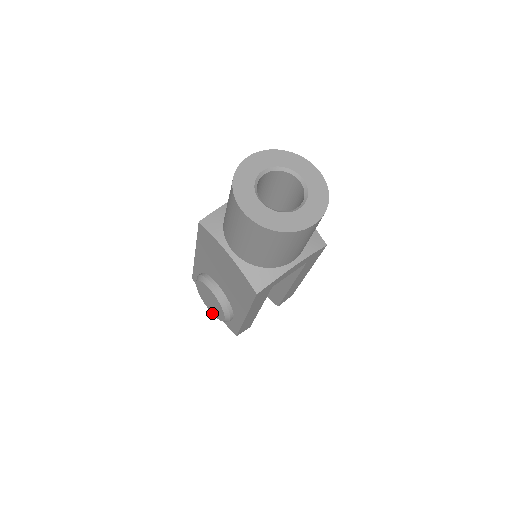
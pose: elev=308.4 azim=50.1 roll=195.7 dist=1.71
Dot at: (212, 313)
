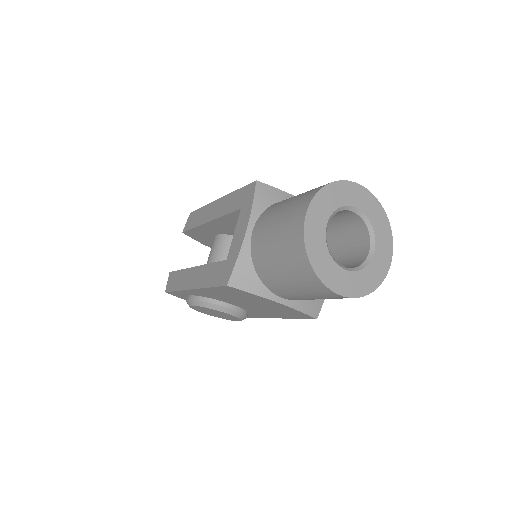
Dot at: occluded
